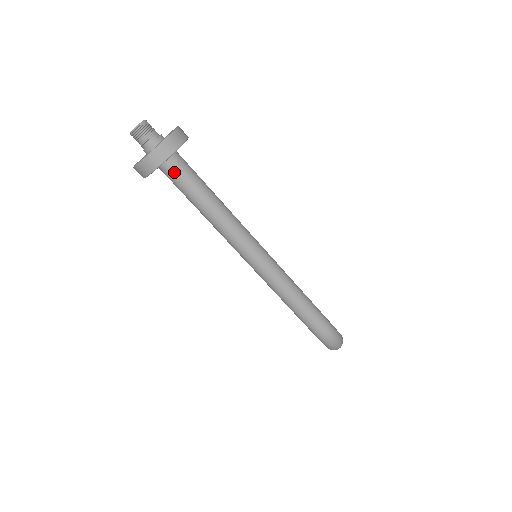
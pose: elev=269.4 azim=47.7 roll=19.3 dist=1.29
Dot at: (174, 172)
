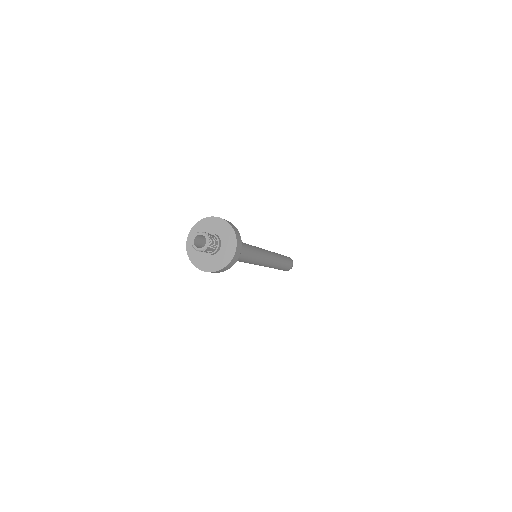
Dot at: occluded
